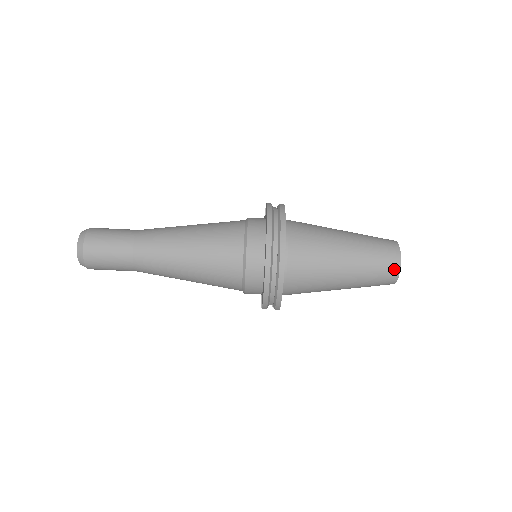
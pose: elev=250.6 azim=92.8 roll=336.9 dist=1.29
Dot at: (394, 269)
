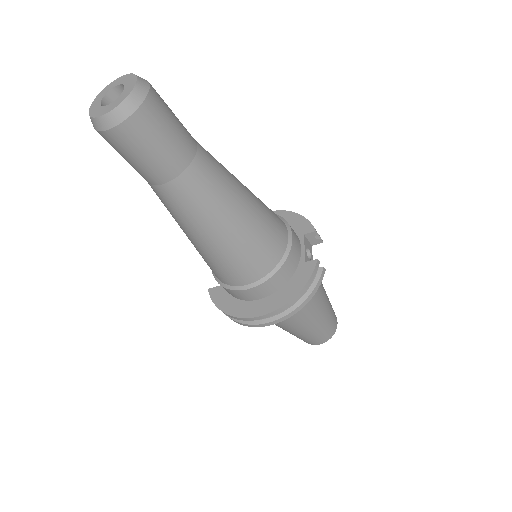
Dot at: (310, 343)
